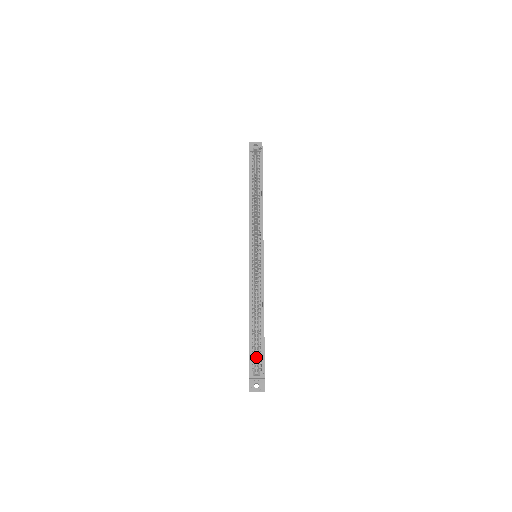
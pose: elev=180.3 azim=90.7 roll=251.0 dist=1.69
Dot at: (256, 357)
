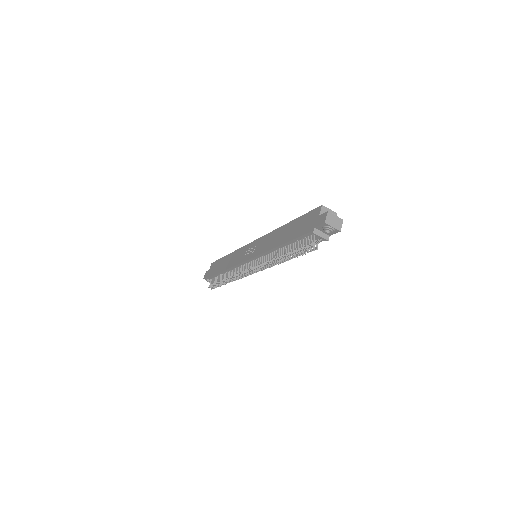
Dot at: occluded
